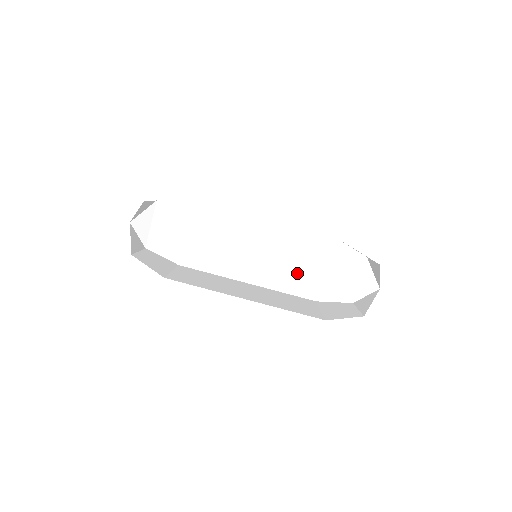
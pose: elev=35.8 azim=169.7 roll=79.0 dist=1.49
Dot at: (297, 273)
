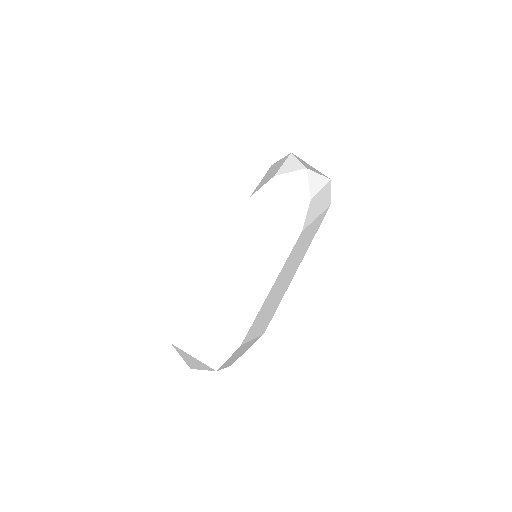
Dot at: occluded
